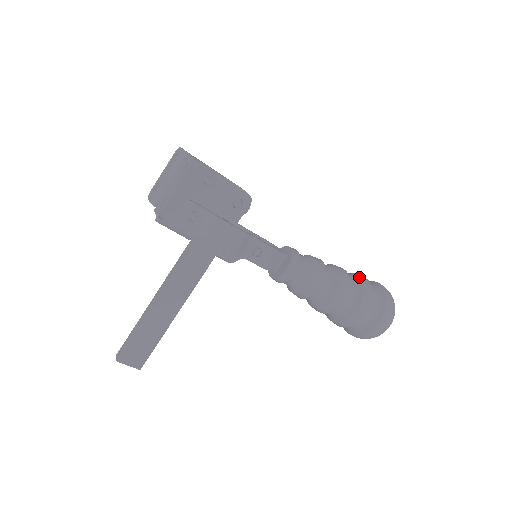
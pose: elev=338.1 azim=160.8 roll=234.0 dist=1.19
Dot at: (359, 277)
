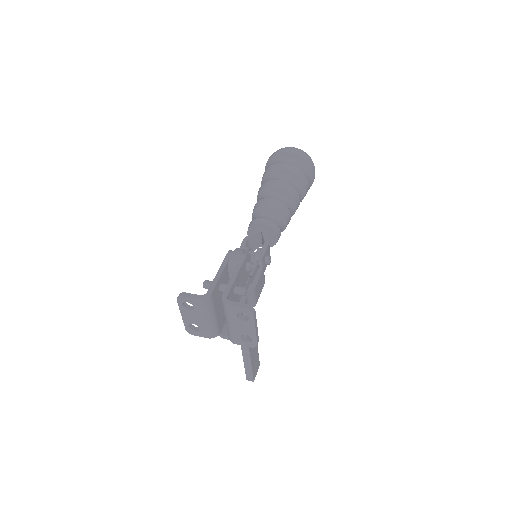
Dot at: (286, 171)
